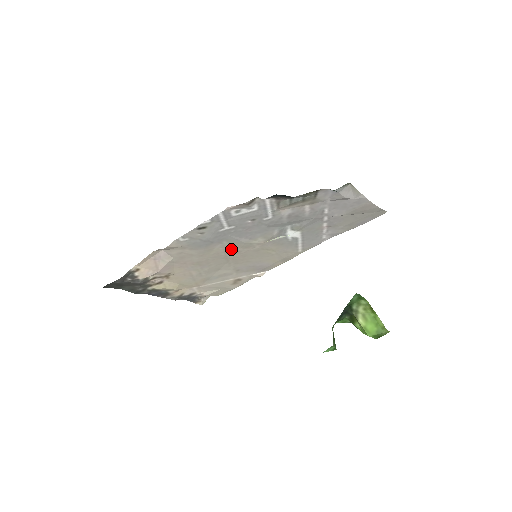
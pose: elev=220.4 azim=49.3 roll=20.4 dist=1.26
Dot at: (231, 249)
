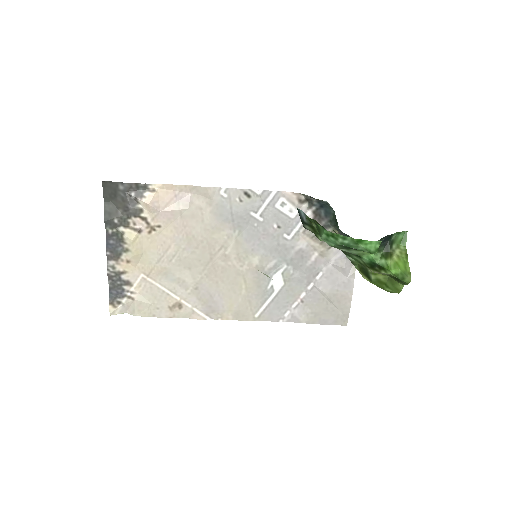
Dot at: (228, 249)
